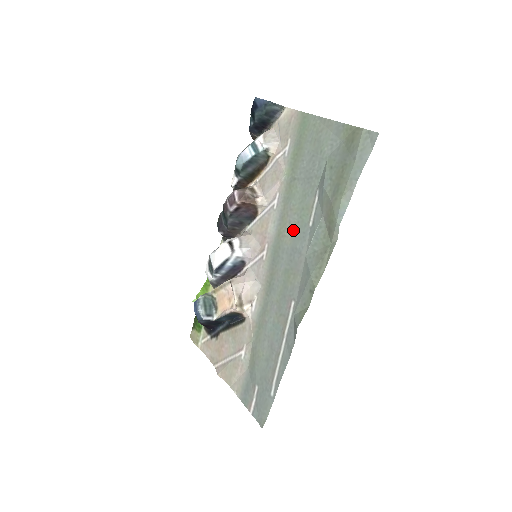
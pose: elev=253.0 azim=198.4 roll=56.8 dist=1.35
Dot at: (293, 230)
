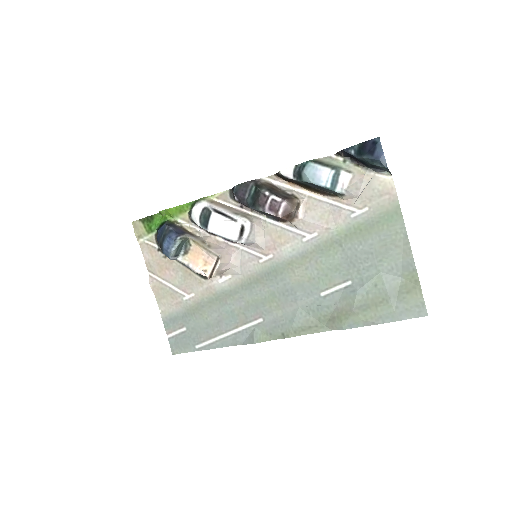
Dot at: (305, 278)
